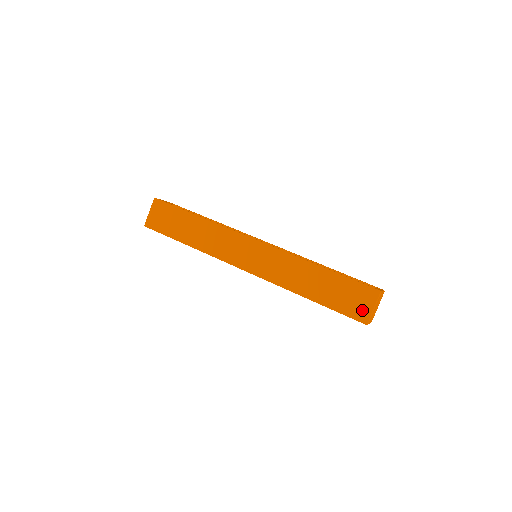
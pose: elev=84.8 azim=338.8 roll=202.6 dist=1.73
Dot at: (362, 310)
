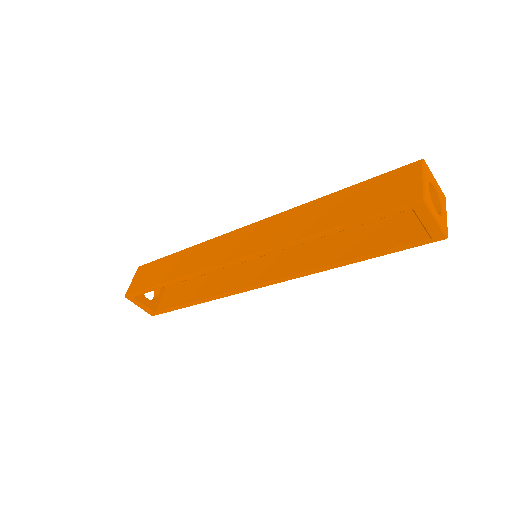
Dot at: (406, 191)
